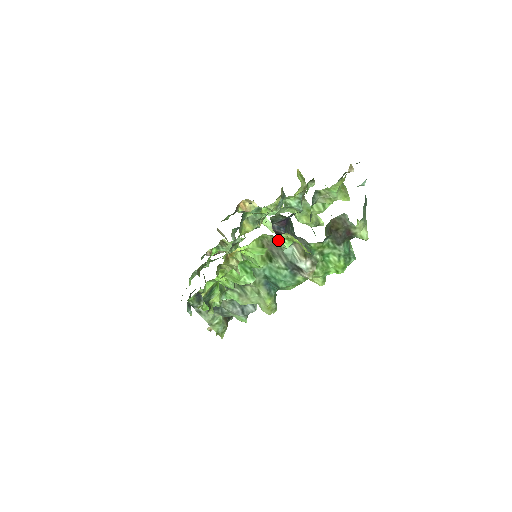
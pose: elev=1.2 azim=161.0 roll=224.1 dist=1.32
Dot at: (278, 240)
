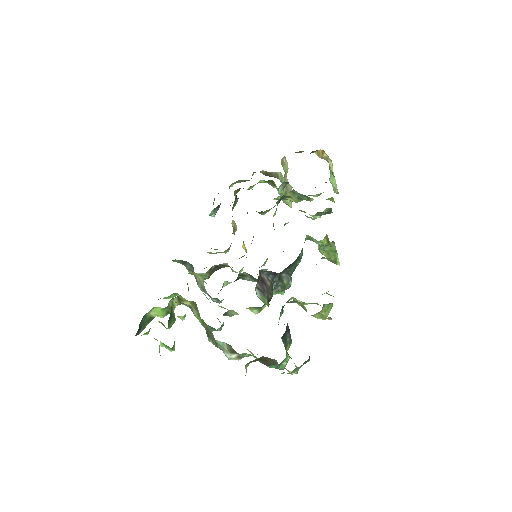
Dot at: (213, 335)
